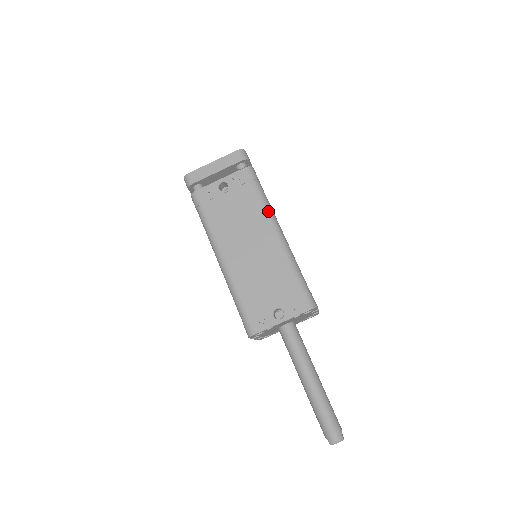
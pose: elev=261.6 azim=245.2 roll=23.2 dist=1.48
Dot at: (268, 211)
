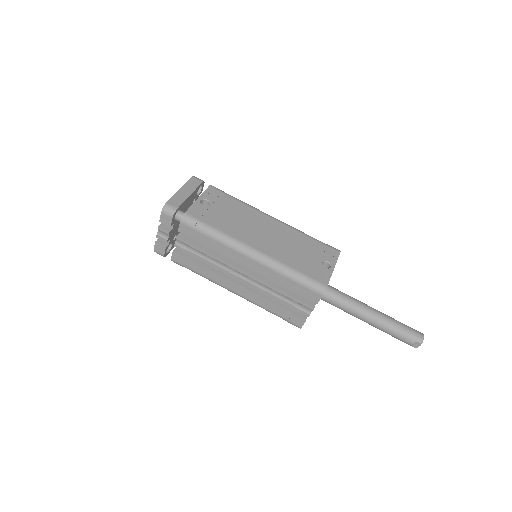
Dot at: (253, 207)
